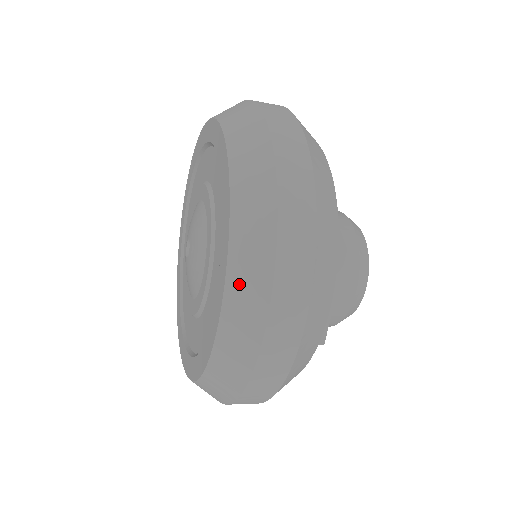
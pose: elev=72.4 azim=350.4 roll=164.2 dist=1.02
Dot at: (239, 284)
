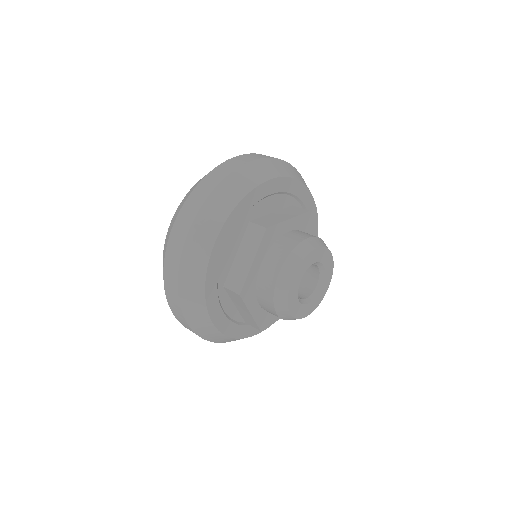
Dot at: occluded
